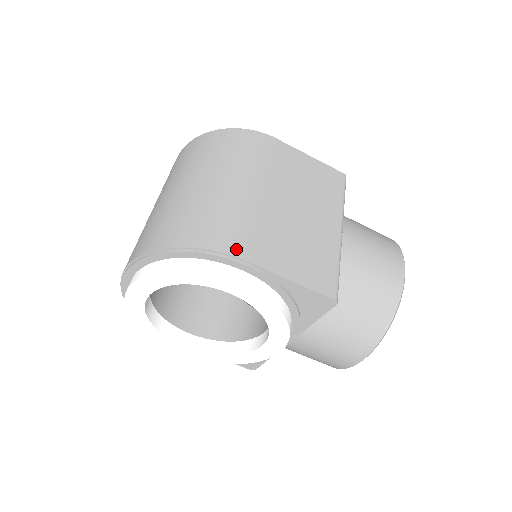
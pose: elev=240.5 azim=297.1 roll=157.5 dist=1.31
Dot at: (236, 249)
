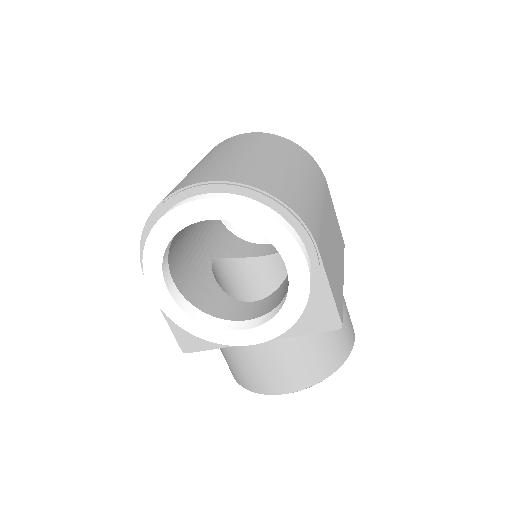
Dot at: (315, 235)
